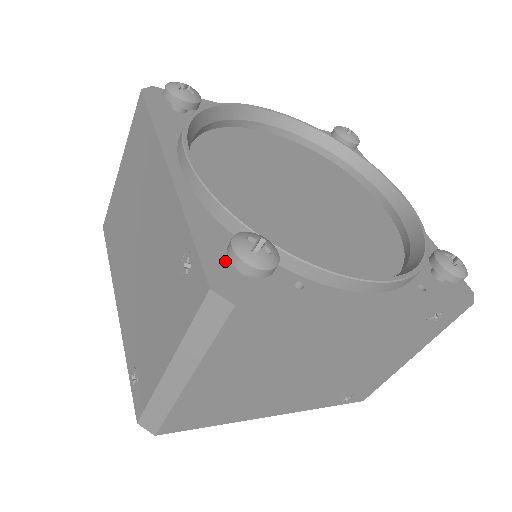
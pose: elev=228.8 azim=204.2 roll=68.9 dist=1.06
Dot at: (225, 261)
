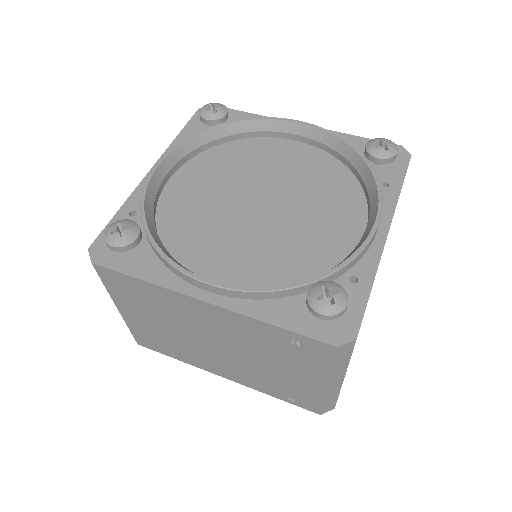
Dot at: (316, 320)
